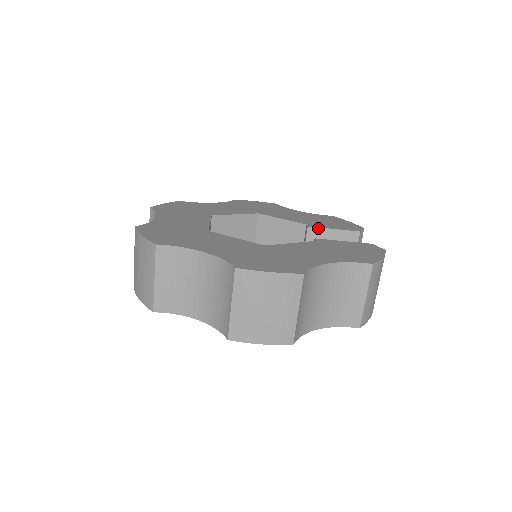
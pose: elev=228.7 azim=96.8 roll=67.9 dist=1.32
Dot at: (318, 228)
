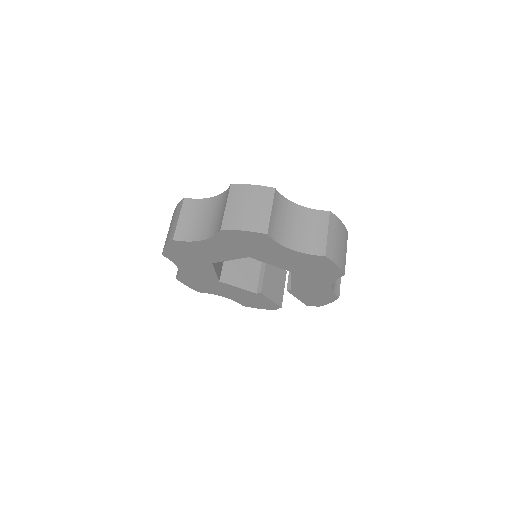
Dot at: occluded
